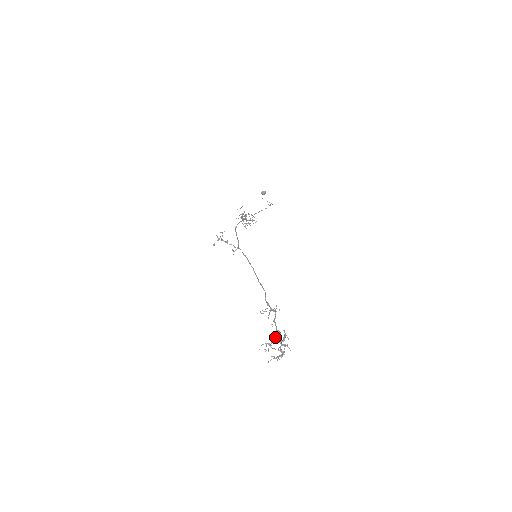
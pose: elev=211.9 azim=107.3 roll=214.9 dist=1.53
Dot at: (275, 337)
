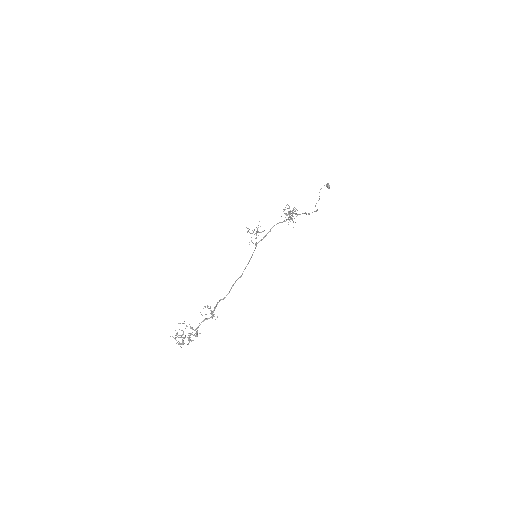
Dot at: (192, 329)
